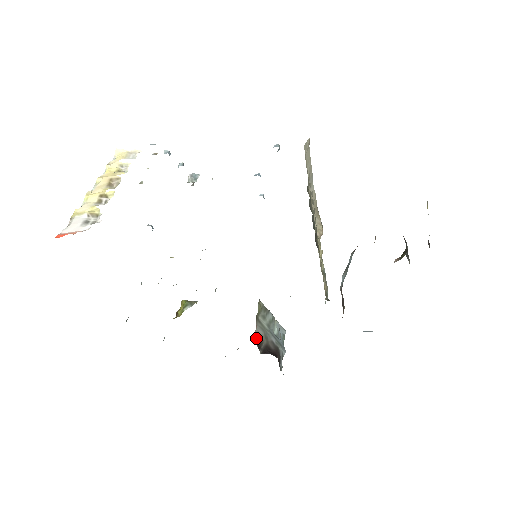
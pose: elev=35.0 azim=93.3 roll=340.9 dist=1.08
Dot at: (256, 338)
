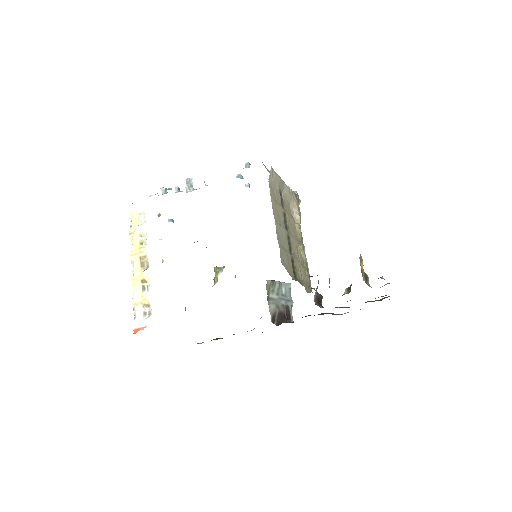
Dot at: occluded
